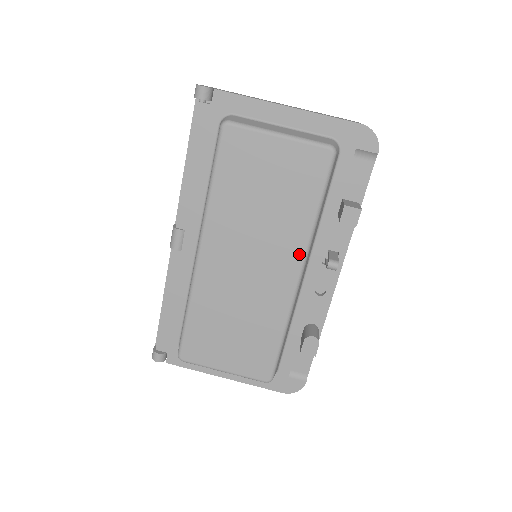
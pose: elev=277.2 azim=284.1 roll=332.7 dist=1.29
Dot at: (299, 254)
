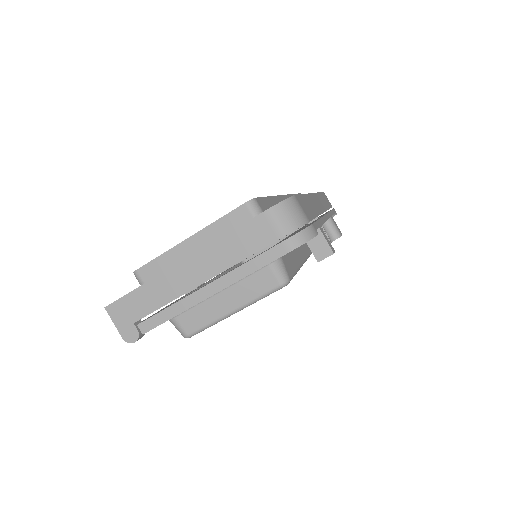
Dot at: occluded
